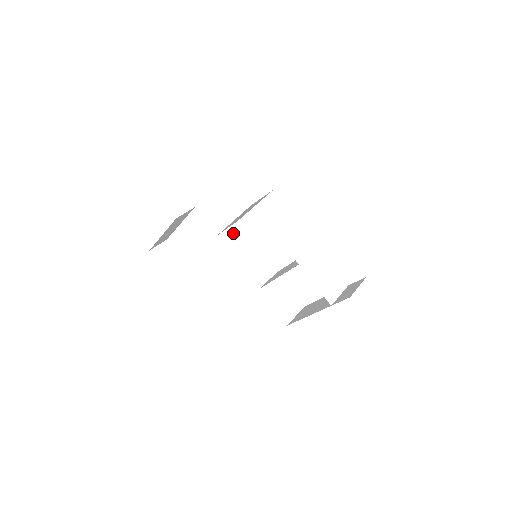
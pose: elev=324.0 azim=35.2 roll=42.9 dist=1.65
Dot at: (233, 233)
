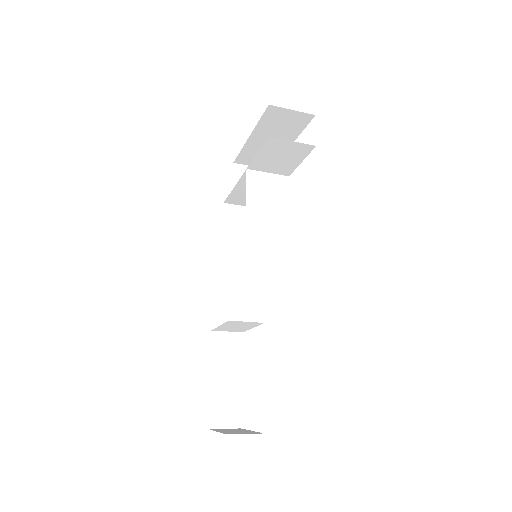
Dot at: occluded
